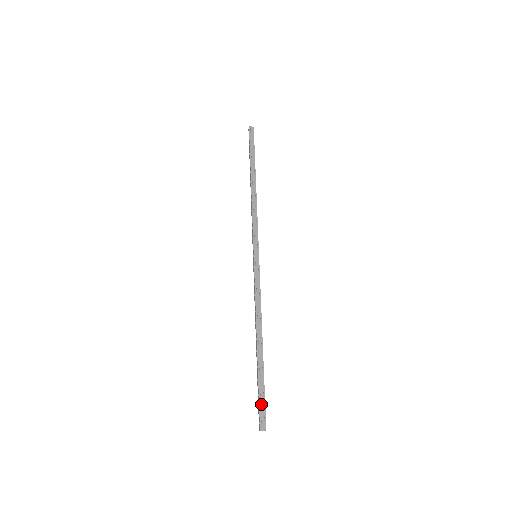
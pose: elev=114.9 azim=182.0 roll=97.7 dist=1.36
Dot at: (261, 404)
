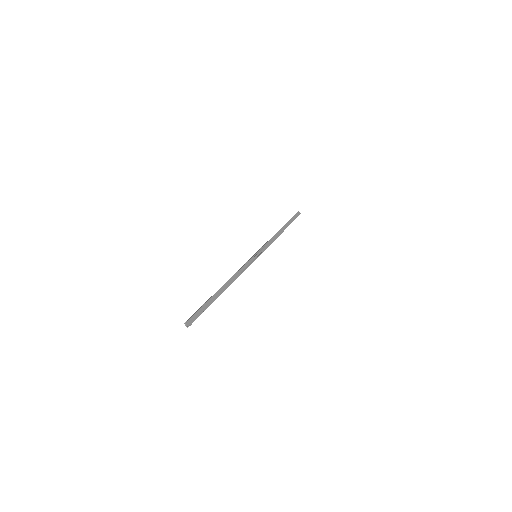
Dot at: (196, 312)
